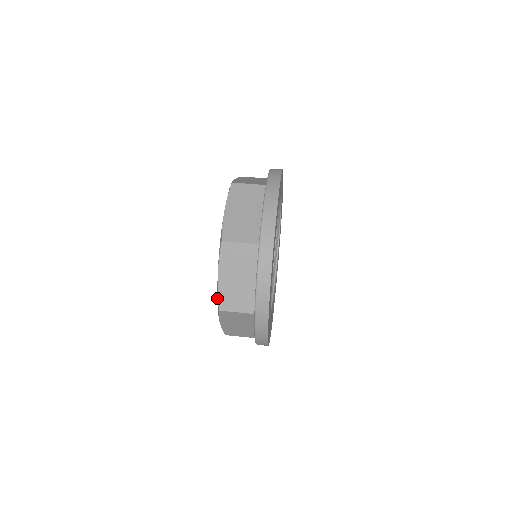
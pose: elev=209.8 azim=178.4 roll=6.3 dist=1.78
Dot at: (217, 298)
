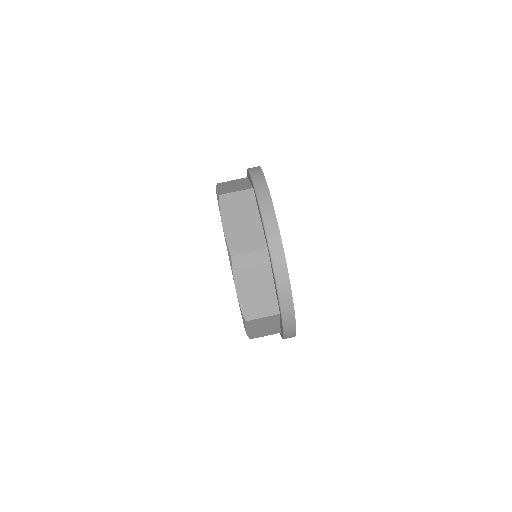
Dot at: (240, 310)
